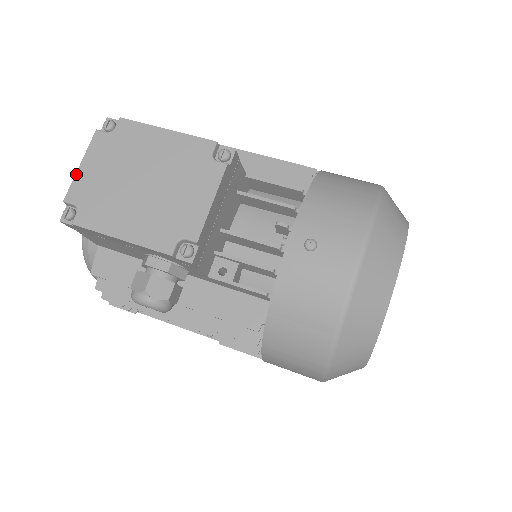
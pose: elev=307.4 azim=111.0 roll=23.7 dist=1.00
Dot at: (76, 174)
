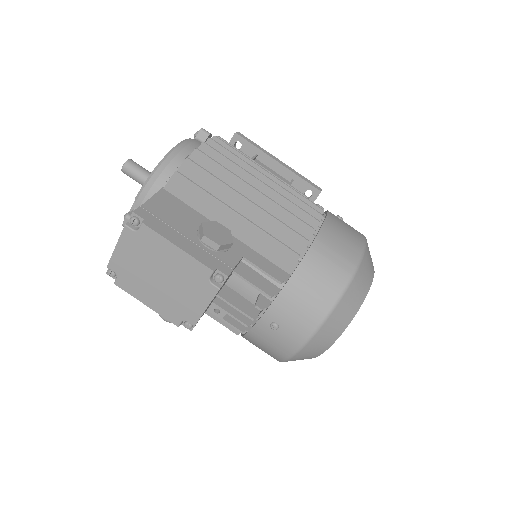
Dot at: (113, 253)
